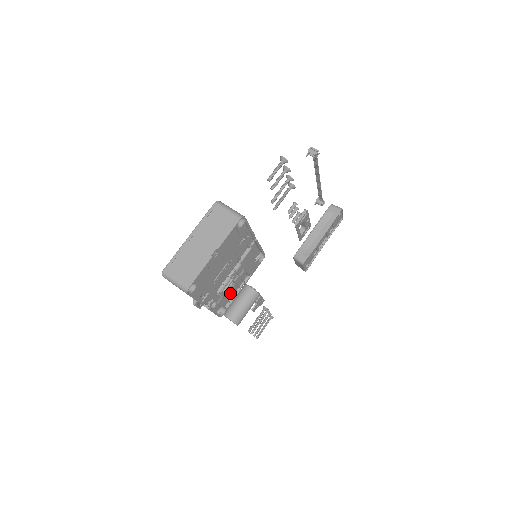
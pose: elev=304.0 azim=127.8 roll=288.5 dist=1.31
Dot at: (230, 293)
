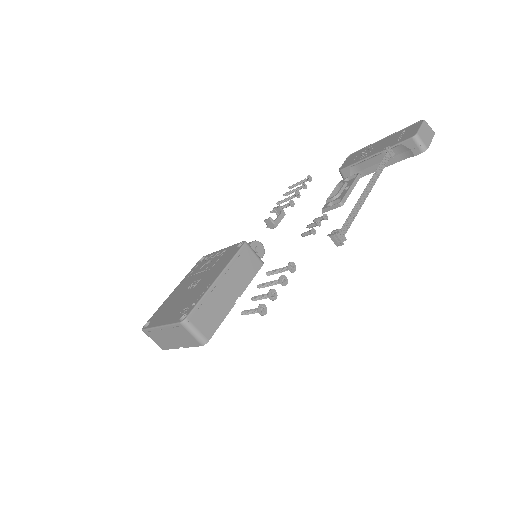
Dot at: occluded
